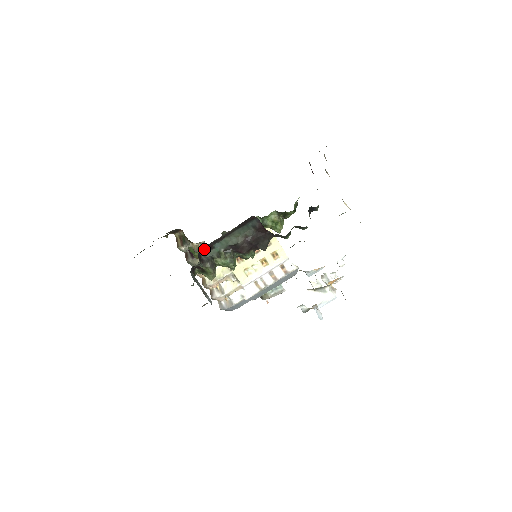
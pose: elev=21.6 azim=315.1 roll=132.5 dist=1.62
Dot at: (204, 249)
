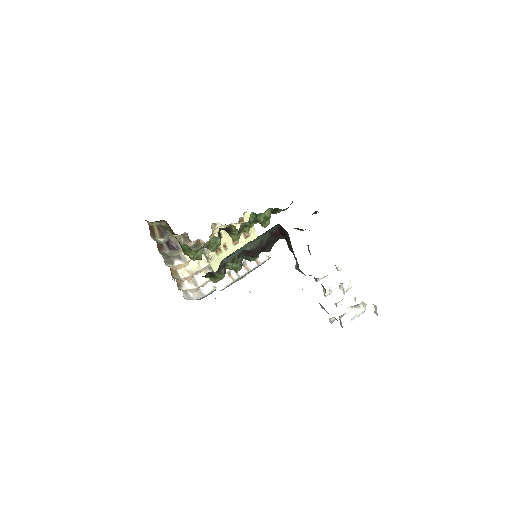
Dot at: (226, 257)
